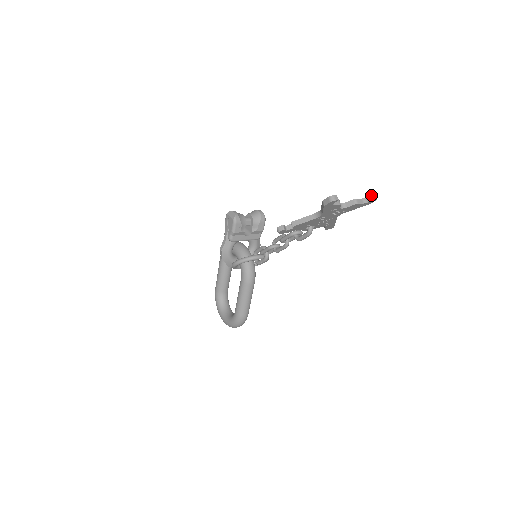
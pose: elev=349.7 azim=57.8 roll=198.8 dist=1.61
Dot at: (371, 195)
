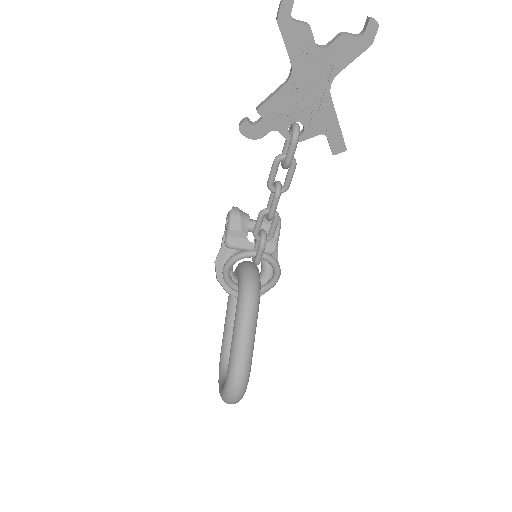
Dot at: (366, 19)
